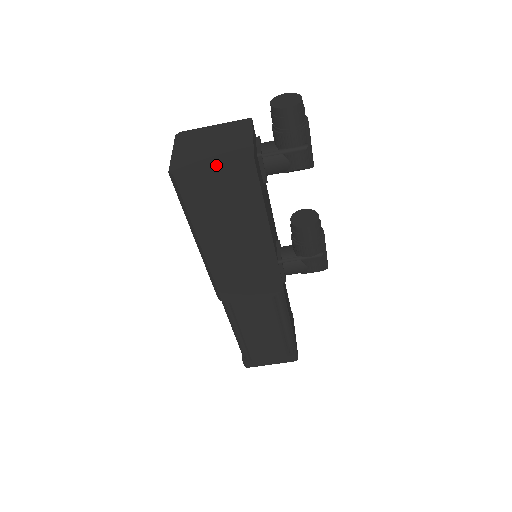
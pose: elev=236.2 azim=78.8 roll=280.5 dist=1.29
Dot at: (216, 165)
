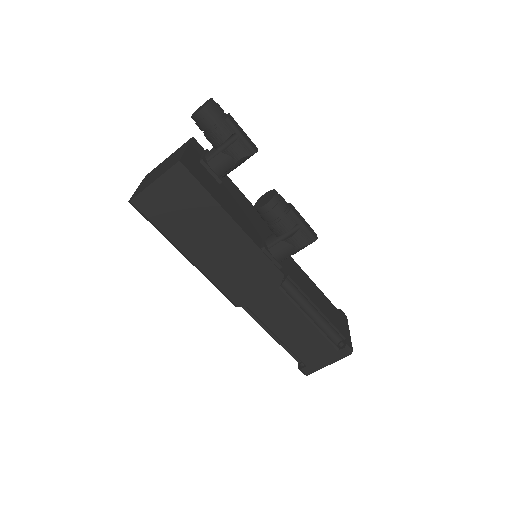
Dot at: (156, 179)
